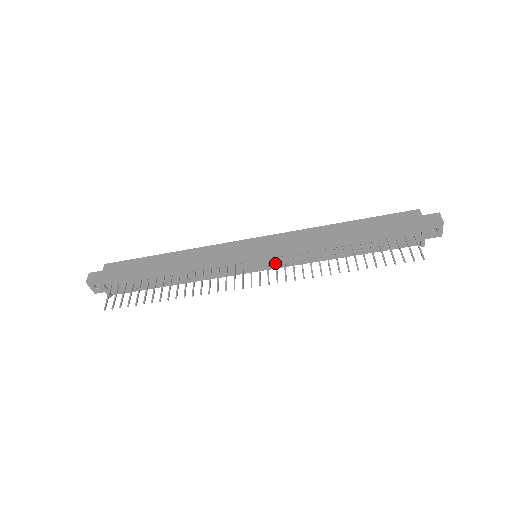
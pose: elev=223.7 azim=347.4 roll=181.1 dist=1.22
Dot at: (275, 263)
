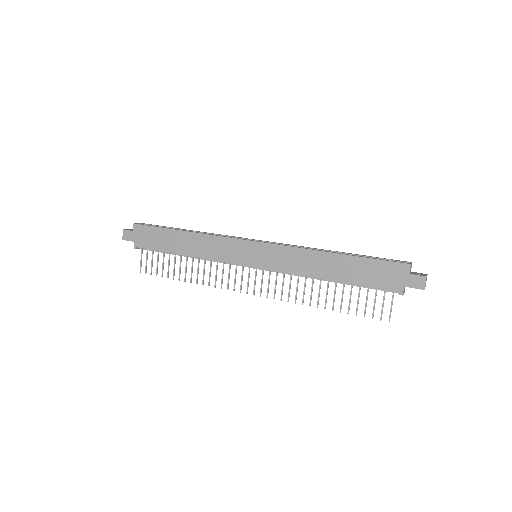
Dot at: occluded
